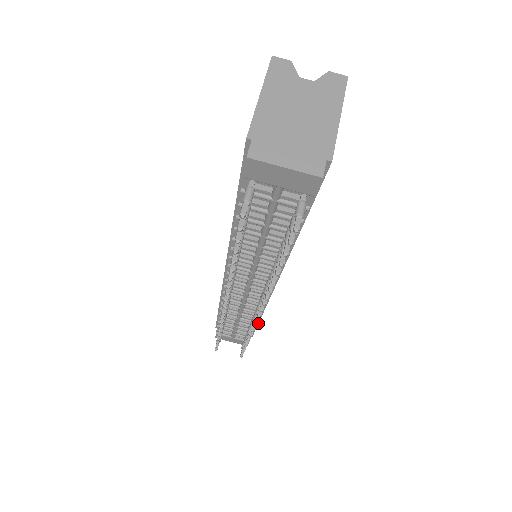
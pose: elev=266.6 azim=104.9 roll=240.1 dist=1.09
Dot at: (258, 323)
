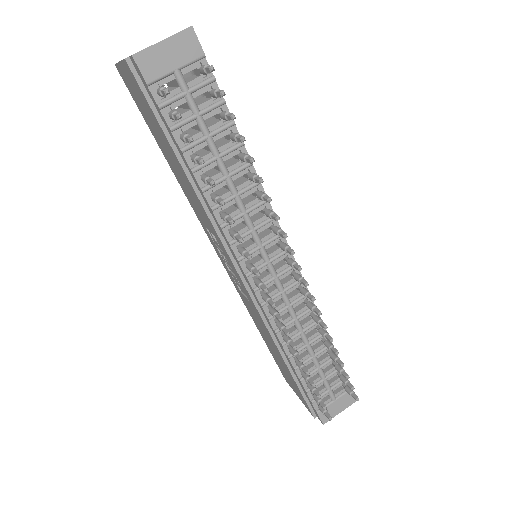
Dot at: occluded
